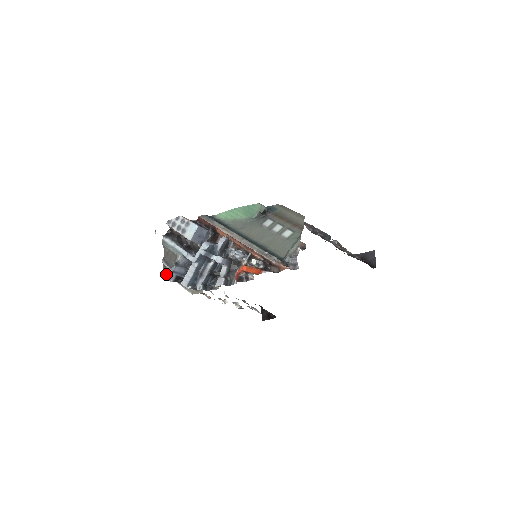
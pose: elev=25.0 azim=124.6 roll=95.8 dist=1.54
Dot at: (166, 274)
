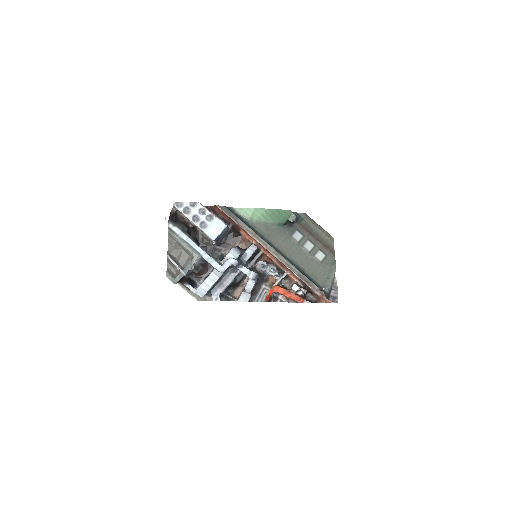
Dot at: (173, 275)
